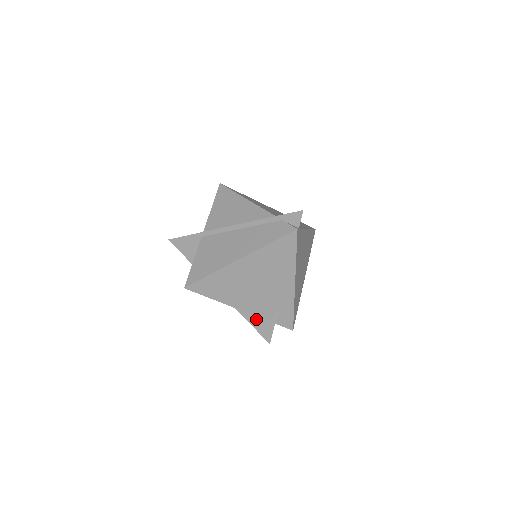
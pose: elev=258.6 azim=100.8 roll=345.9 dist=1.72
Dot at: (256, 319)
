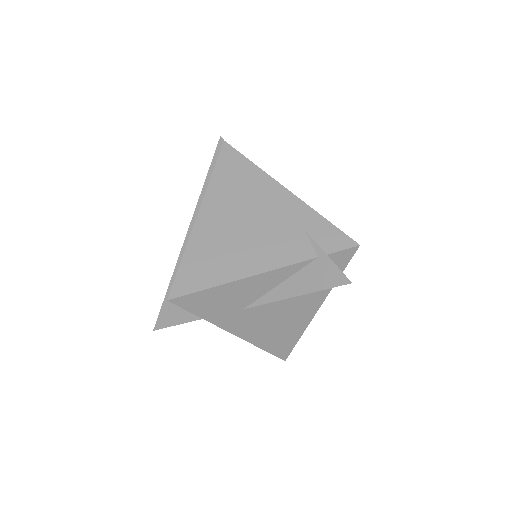
Dot at: (303, 279)
